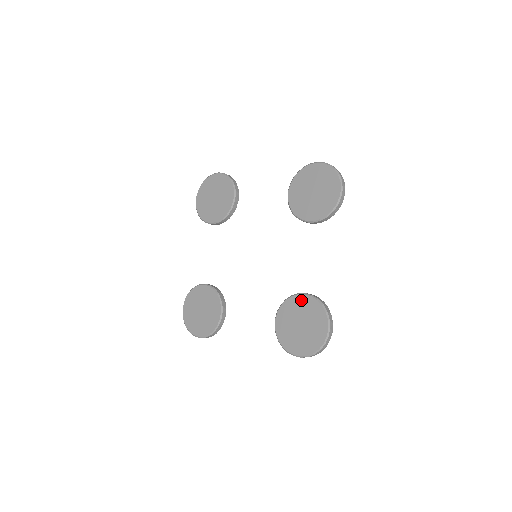
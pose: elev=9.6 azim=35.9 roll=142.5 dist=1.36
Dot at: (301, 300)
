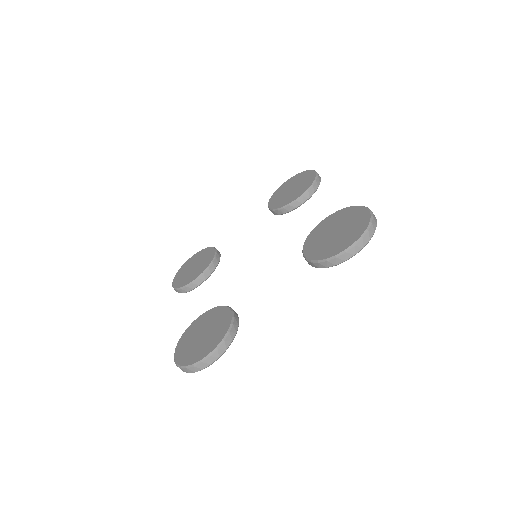
Dot at: (323, 223)
